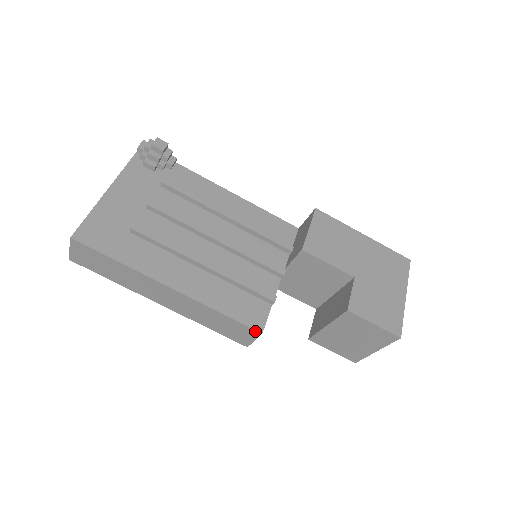
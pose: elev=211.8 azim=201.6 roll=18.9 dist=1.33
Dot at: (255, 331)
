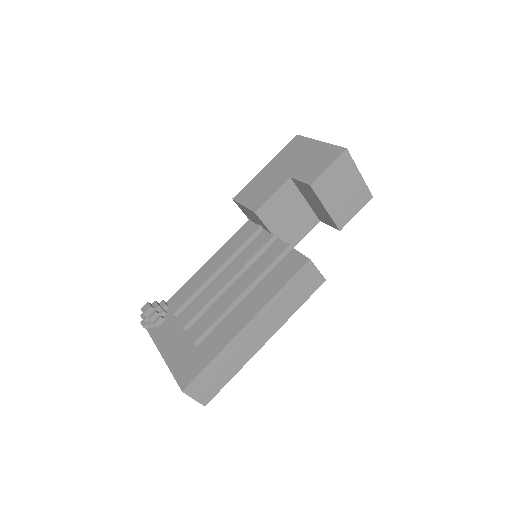
Dot at: (307, 265)
